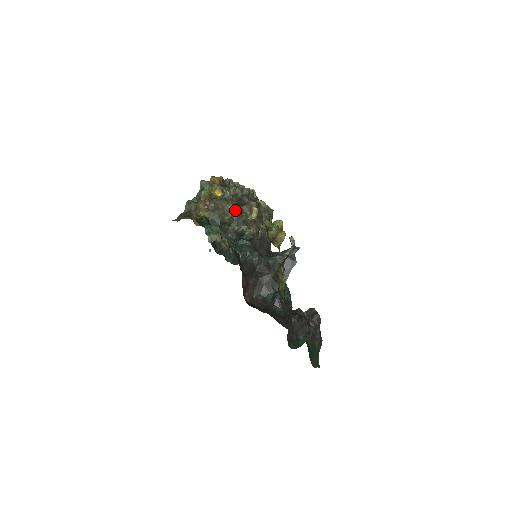
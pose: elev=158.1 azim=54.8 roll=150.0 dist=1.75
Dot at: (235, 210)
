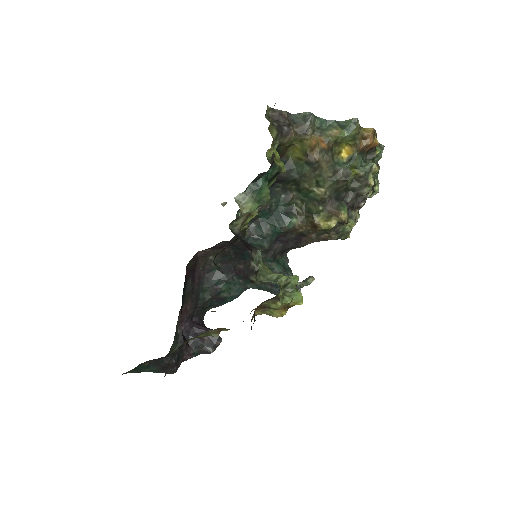
Dot at: (323, 193)
